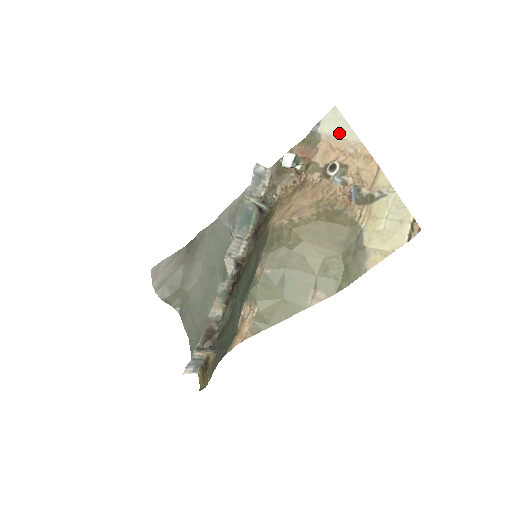
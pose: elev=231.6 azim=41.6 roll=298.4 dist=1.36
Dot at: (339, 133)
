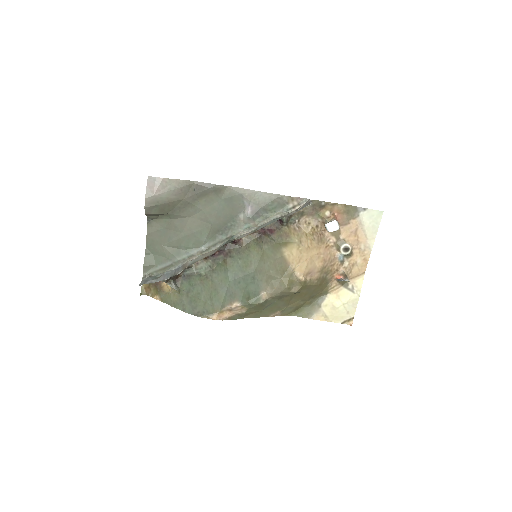
Dot at: (368, 230)
